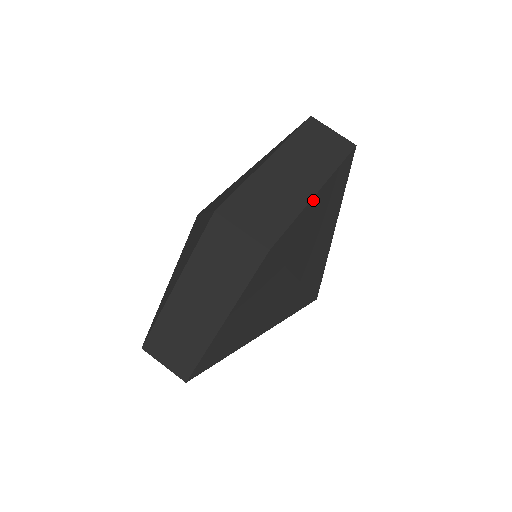
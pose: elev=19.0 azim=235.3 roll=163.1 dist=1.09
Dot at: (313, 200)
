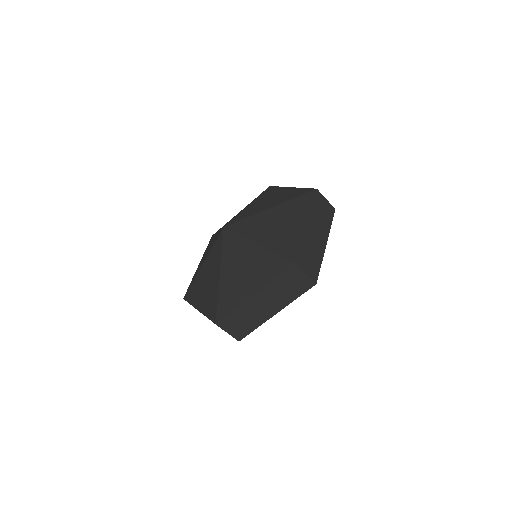
Dot at: (324, 249)
